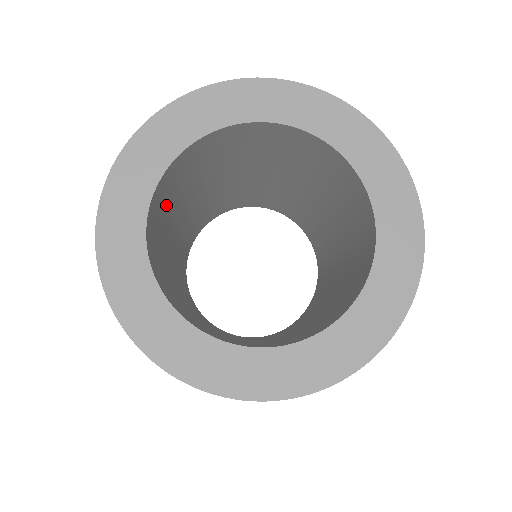
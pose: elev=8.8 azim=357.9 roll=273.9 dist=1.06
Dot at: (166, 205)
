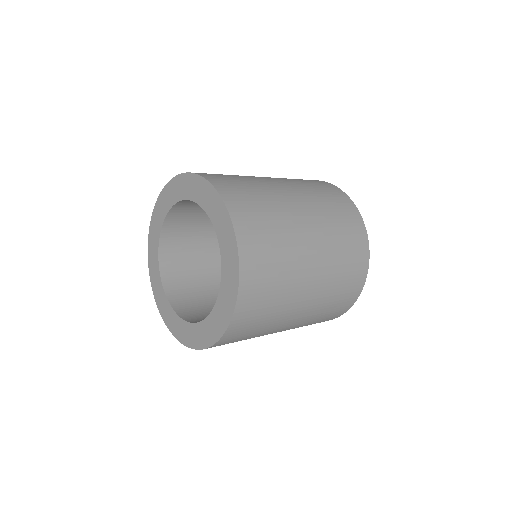
Dot at: (186, 266)
